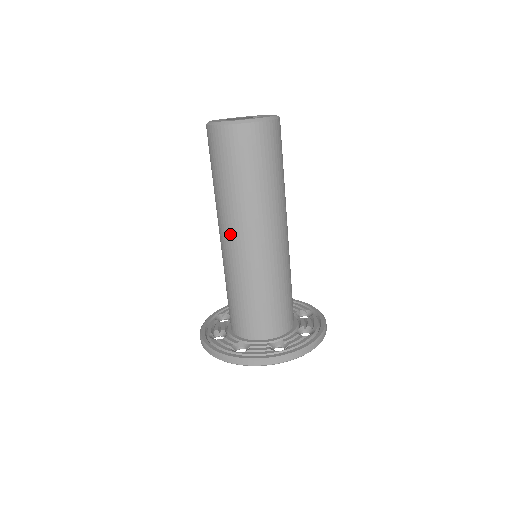
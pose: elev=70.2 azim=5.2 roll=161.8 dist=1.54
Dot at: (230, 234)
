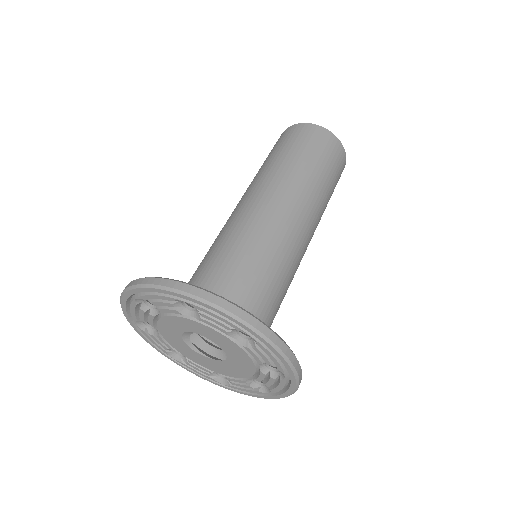
Dot at: (259, 195)
